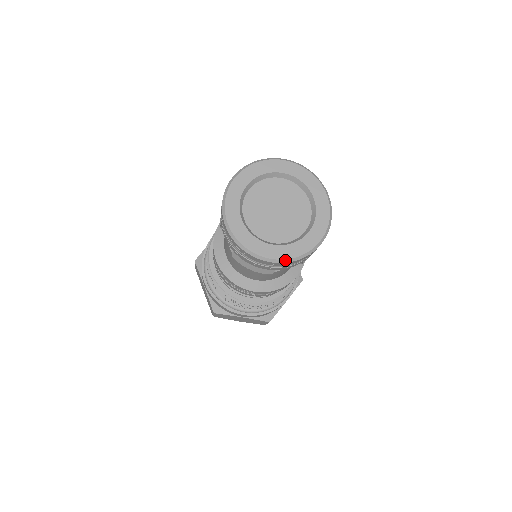
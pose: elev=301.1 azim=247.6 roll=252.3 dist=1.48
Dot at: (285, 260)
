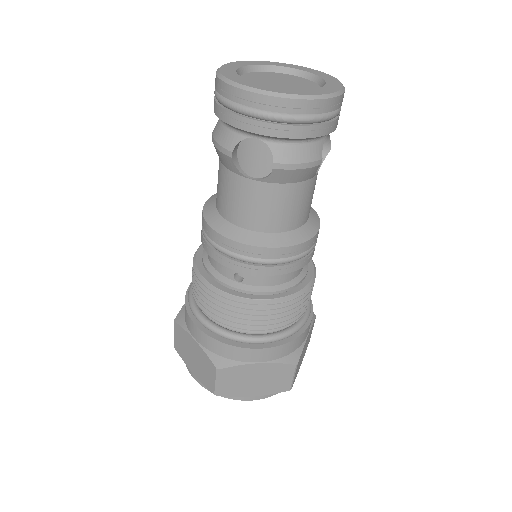
Dot at: (244, 86)
